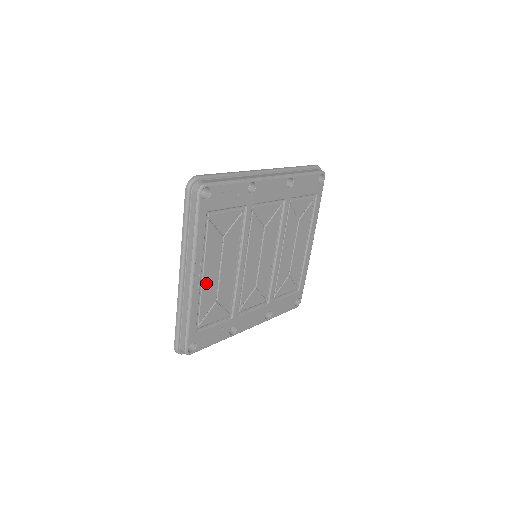
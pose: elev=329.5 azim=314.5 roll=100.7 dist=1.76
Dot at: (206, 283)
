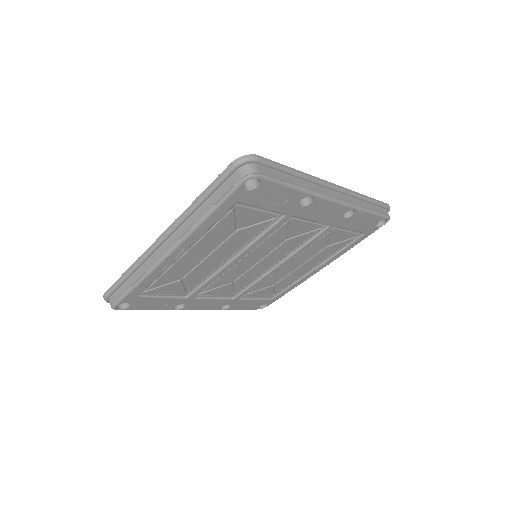
Dot at: (182, 261)
